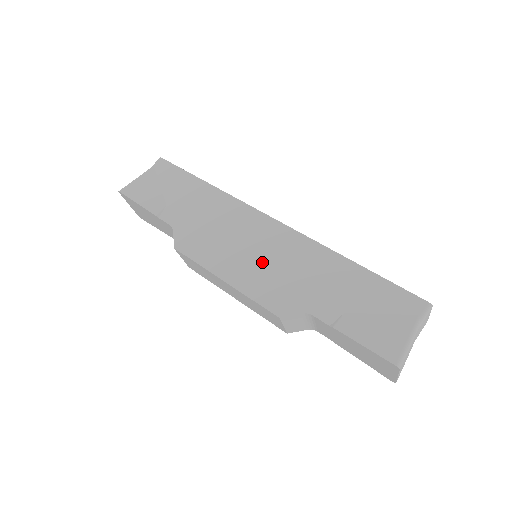
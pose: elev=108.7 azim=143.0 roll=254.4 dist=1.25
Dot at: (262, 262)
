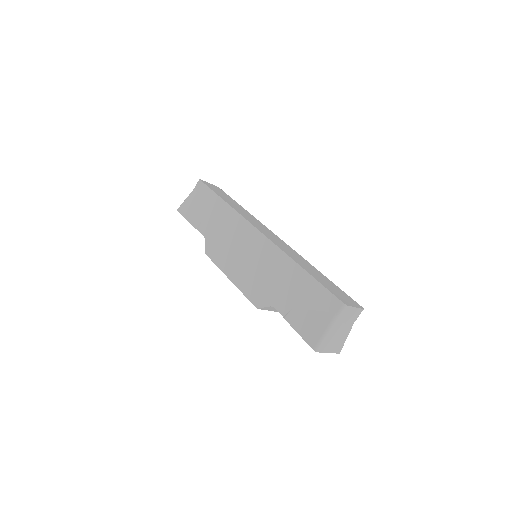
Dot at: (250, 266)
